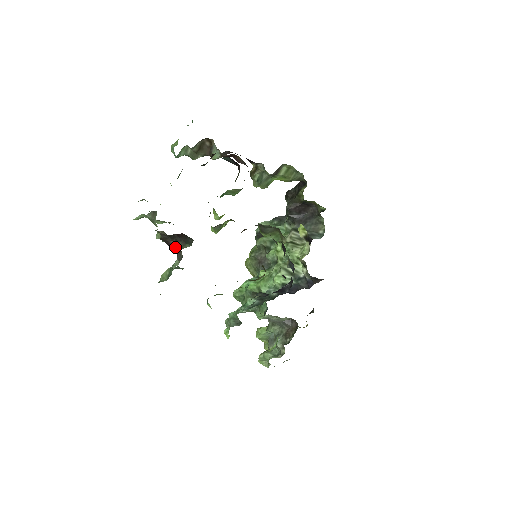
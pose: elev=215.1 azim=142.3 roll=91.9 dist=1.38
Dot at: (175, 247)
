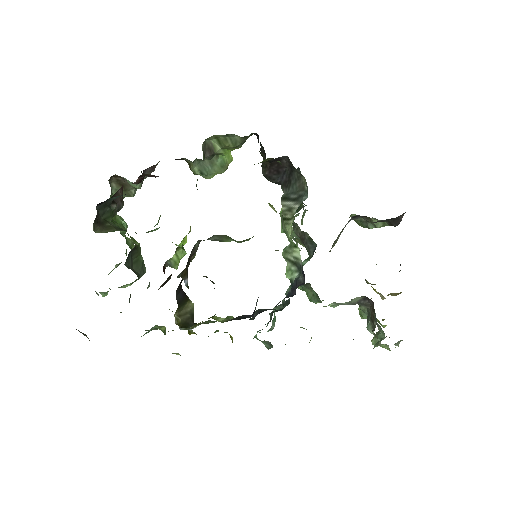
Dot at: occluded
